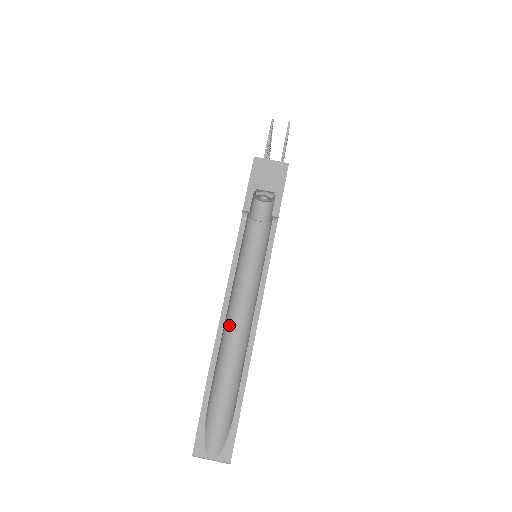
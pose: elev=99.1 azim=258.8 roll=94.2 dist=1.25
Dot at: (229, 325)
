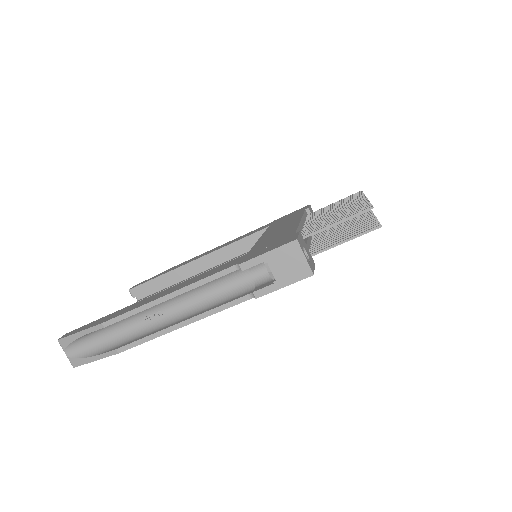
Dot at: (152, 308)
